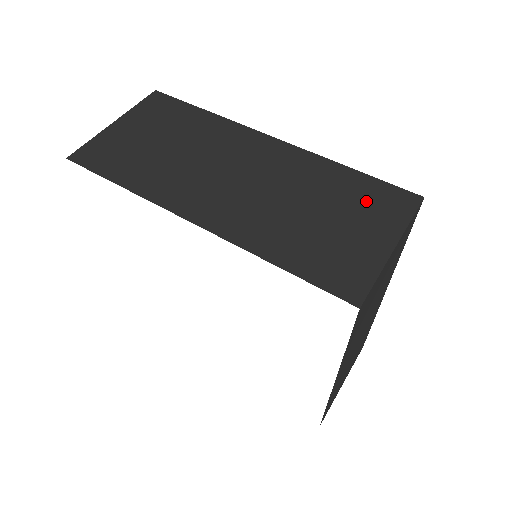
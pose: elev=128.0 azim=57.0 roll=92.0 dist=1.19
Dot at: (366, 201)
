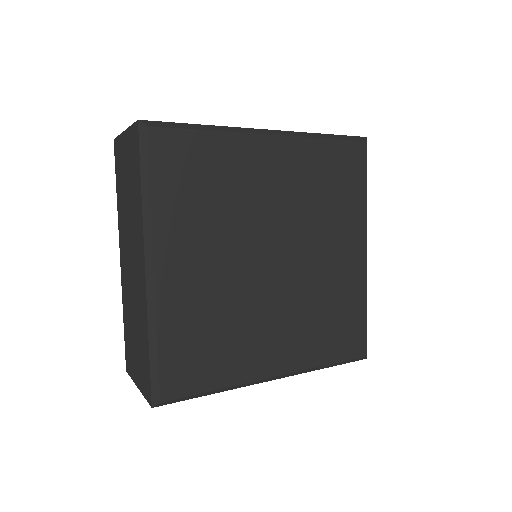
Dot at: (143, 363)
